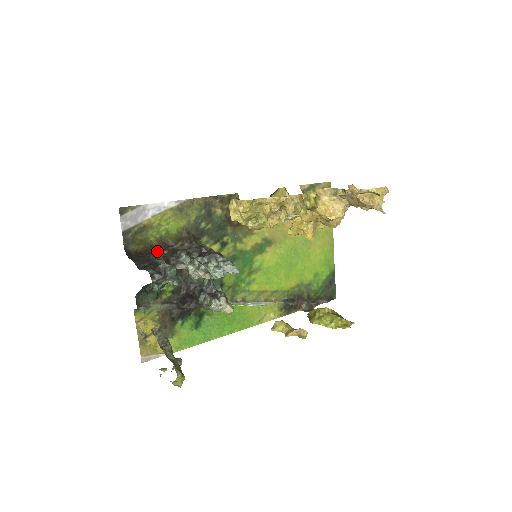
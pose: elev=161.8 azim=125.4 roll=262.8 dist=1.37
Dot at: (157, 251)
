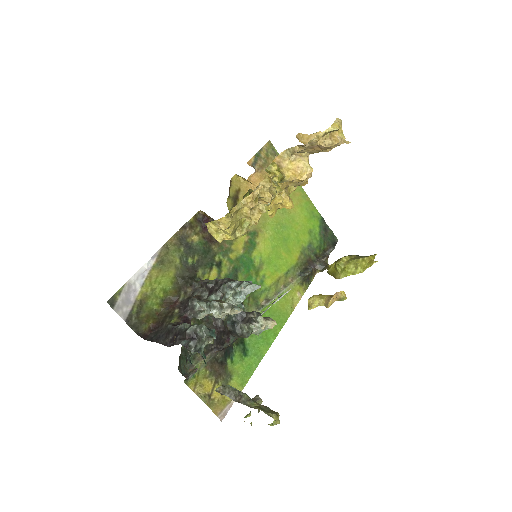
Dot at: (168, 316)
